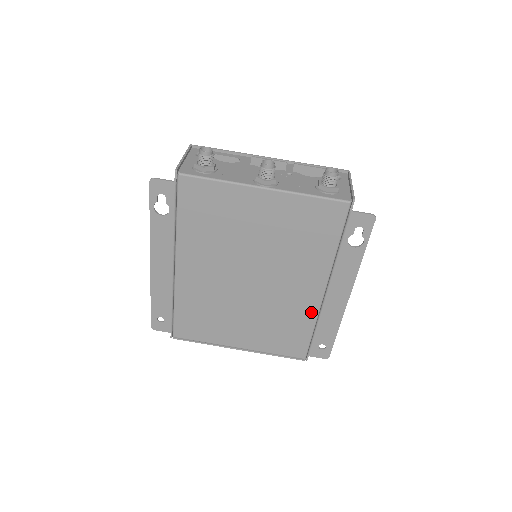
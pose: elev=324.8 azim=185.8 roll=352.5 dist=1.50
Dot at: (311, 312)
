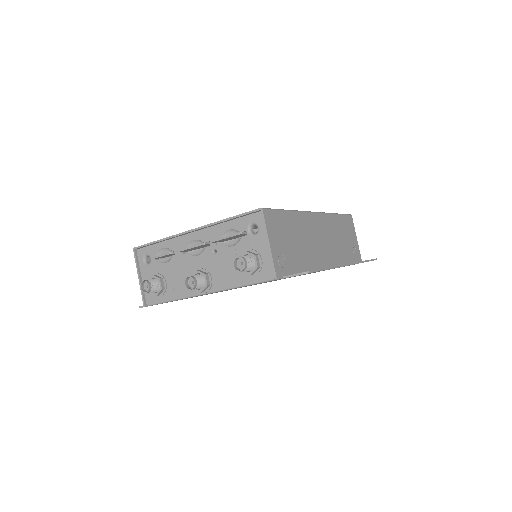
Dot at: occluded
